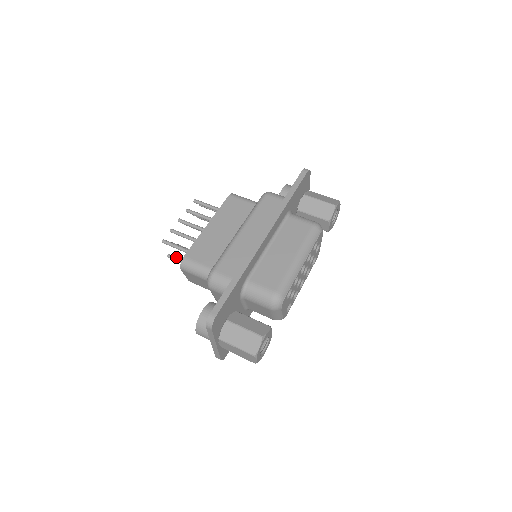
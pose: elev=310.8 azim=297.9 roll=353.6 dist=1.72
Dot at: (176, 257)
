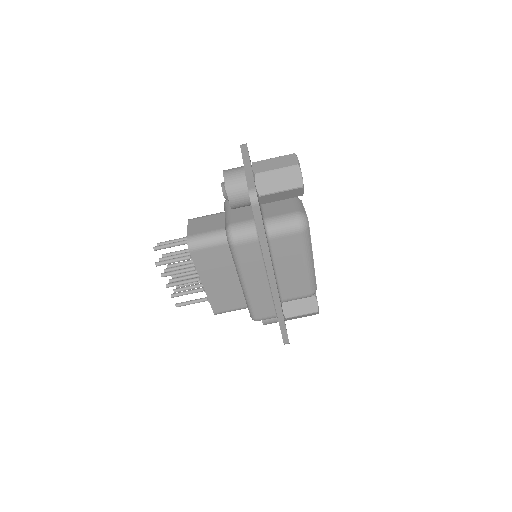
Dot at: (185, 285)
